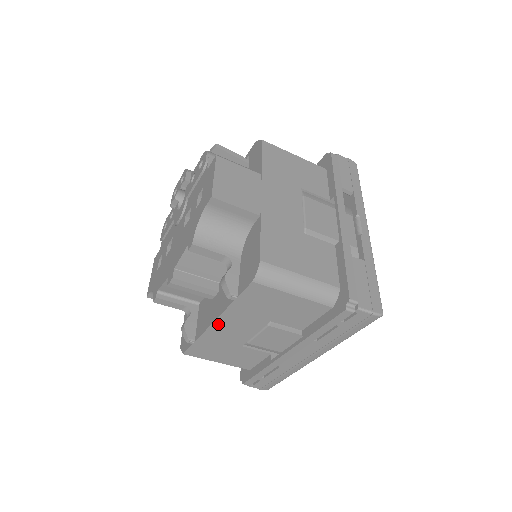
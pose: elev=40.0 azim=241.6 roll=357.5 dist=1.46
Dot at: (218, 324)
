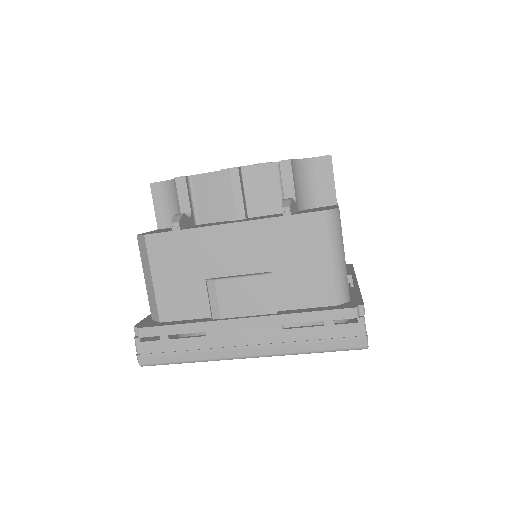
Dot at: (231, 229)
